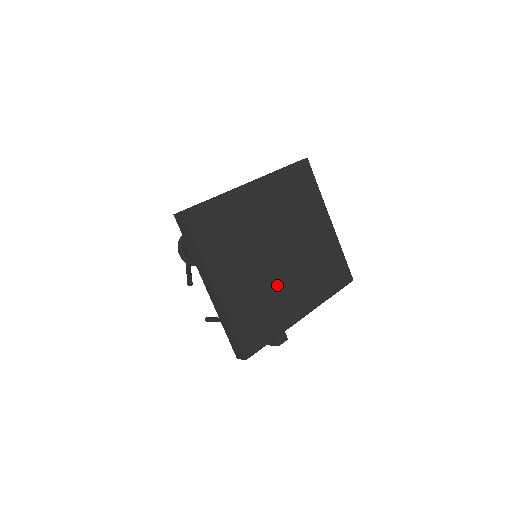
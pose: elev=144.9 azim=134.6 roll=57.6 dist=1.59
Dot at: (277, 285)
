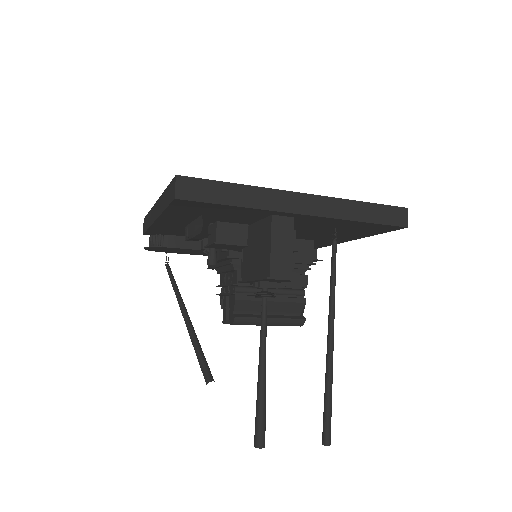
Dot at: occluded
